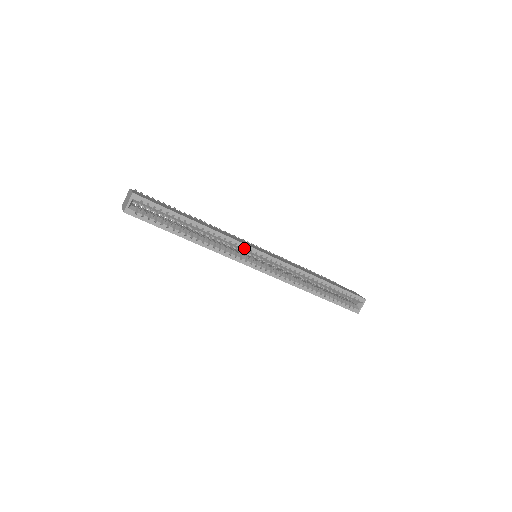
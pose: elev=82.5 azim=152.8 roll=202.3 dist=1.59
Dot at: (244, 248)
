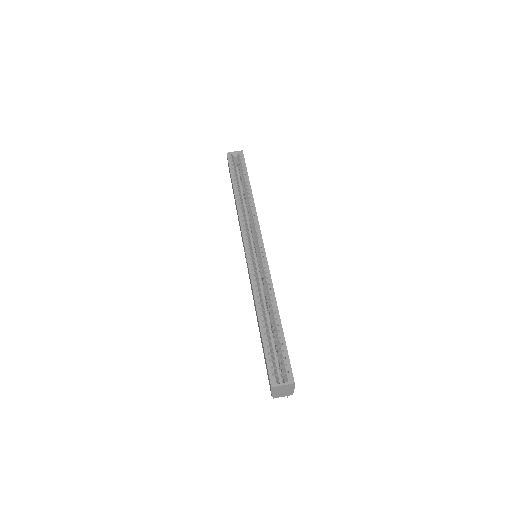
Dot at: (256, 227)
